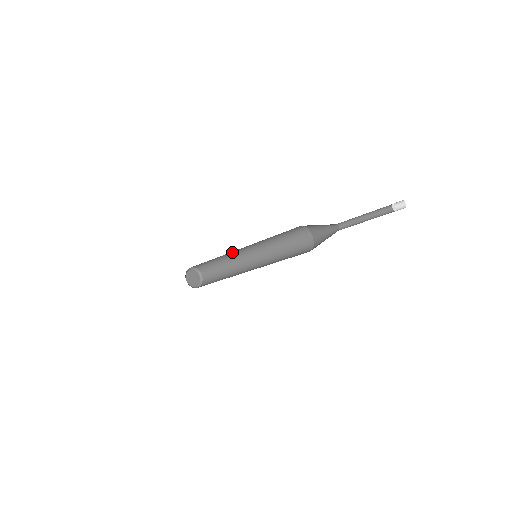
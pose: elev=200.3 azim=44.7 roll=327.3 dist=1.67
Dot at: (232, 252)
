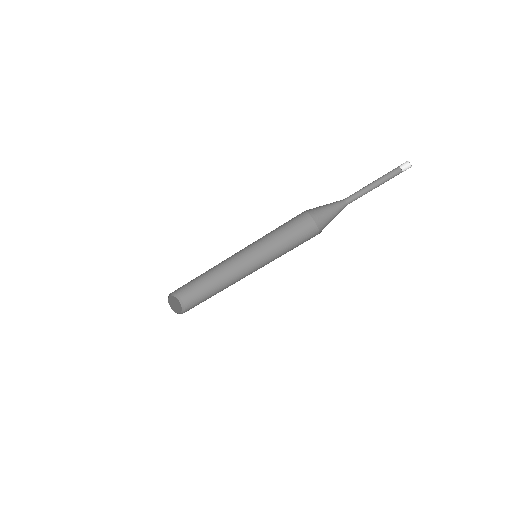
Dot at: (224, 261)
